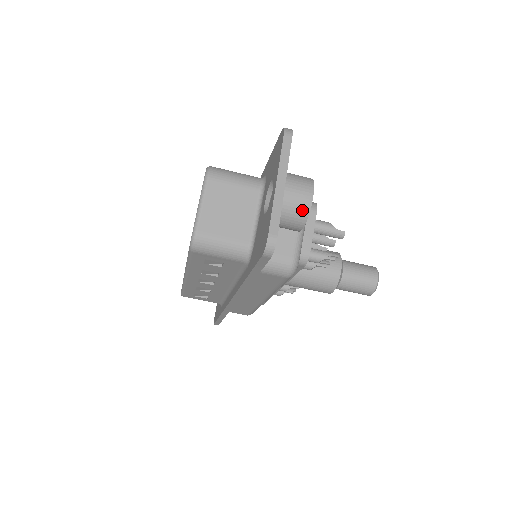
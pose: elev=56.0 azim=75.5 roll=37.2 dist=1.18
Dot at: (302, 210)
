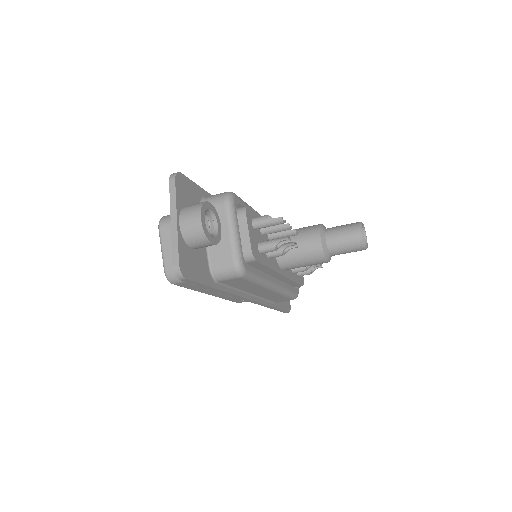
Dot at: (198, 233)
